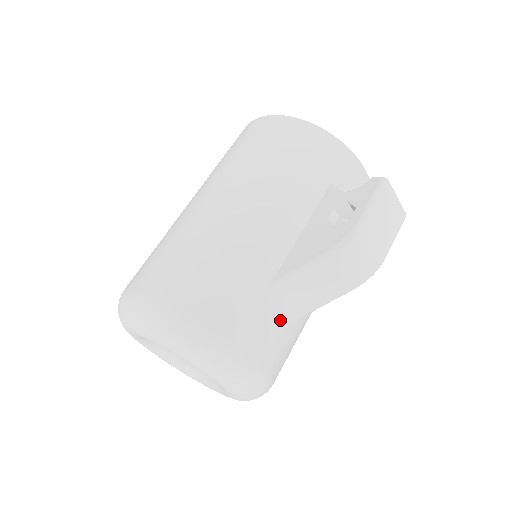
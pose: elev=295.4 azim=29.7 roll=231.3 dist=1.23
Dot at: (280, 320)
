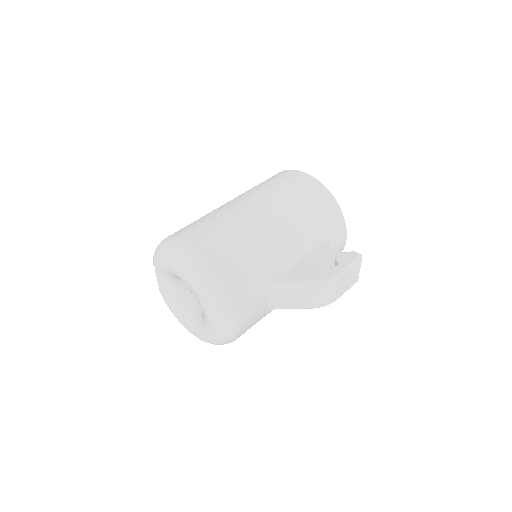
Dot at: (264, 305)
